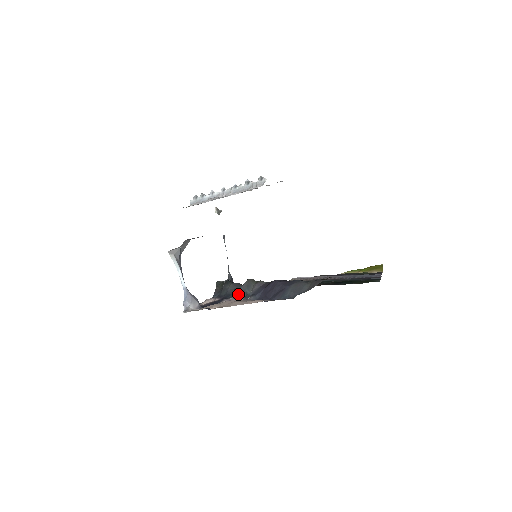
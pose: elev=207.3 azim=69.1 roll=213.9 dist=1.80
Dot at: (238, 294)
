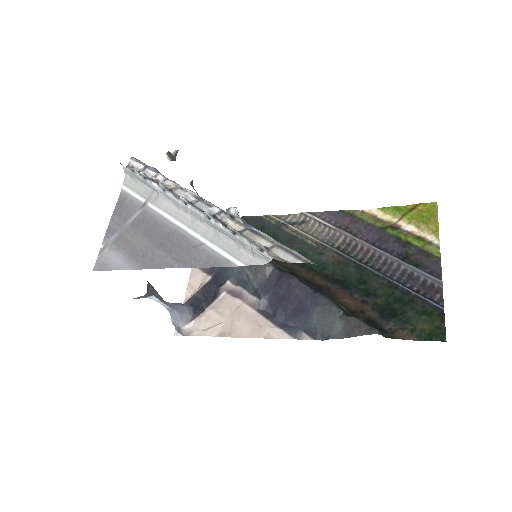
Dot at: (236, 275)
